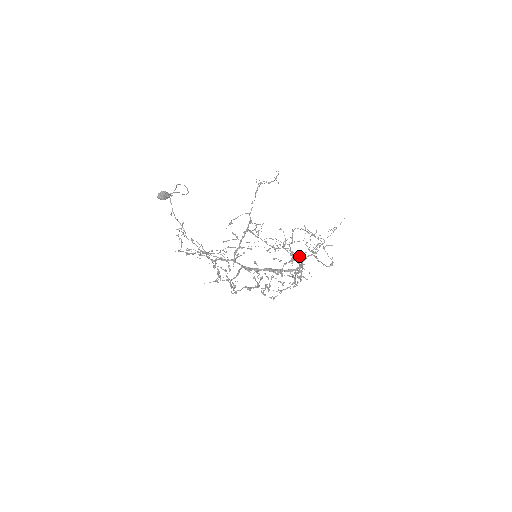
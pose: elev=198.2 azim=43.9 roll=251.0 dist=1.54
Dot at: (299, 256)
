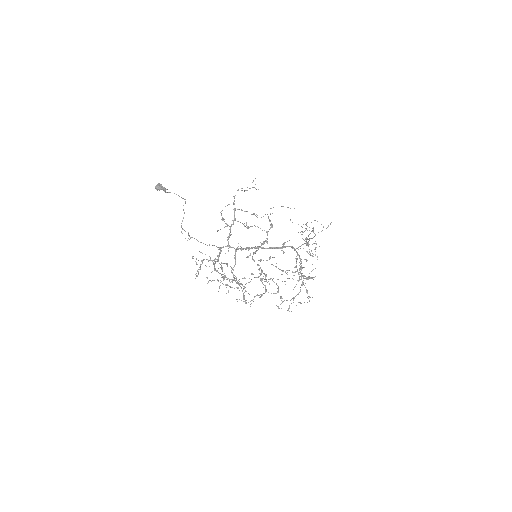
Dot at: occluded
